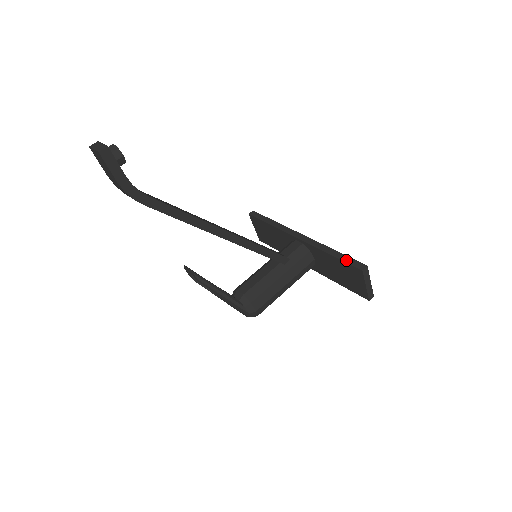
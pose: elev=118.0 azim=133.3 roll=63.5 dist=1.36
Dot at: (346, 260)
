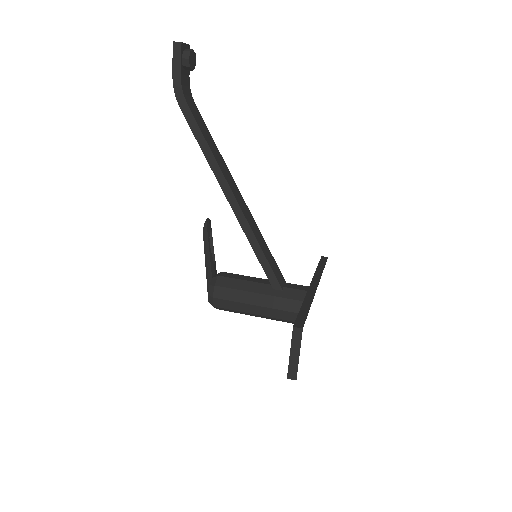
Dot at: (301, 314)
